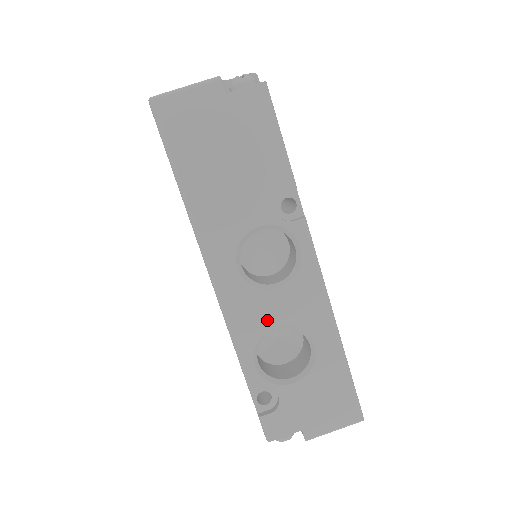
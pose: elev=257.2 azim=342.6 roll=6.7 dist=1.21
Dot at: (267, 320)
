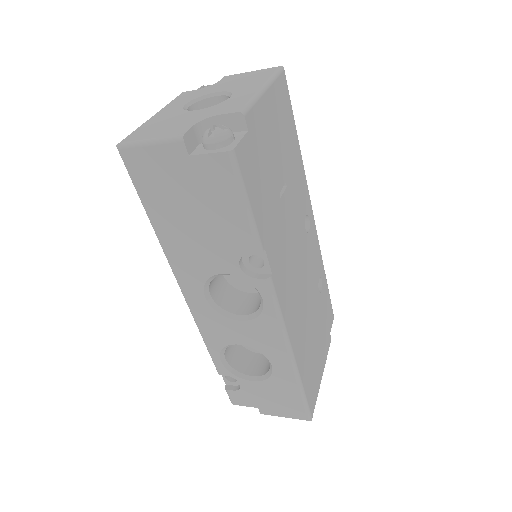
Dot at: (231, 338)
